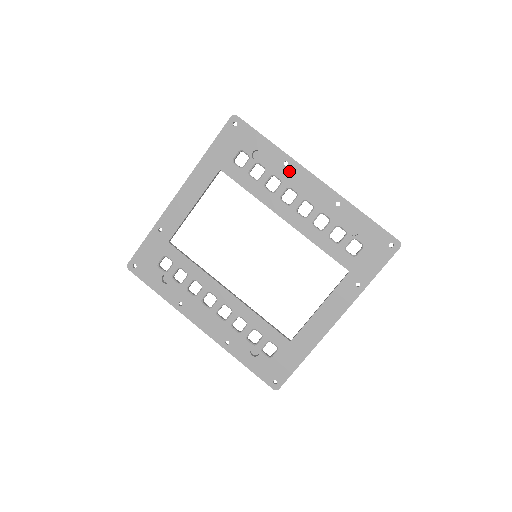
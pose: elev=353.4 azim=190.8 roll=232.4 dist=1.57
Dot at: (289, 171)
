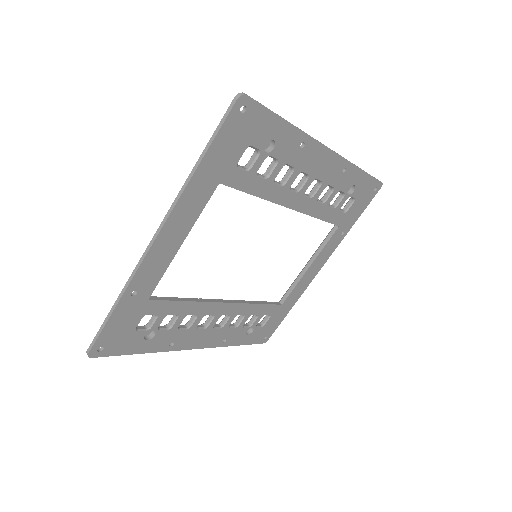
Dot at: (304, 153)
